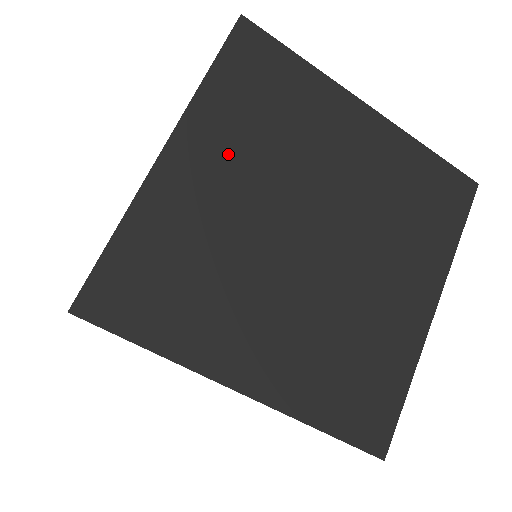
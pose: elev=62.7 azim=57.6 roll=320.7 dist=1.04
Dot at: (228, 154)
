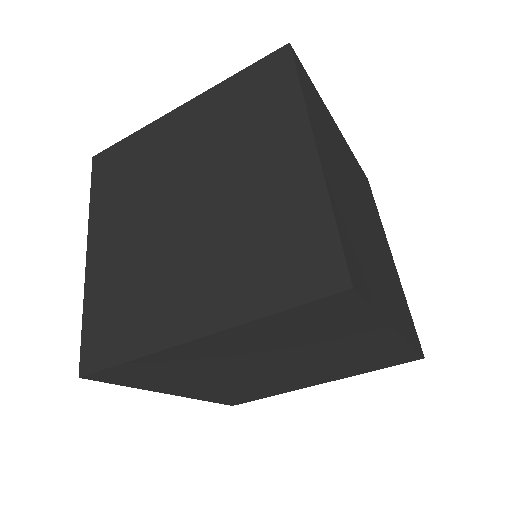
Dot at: (350, 161)
